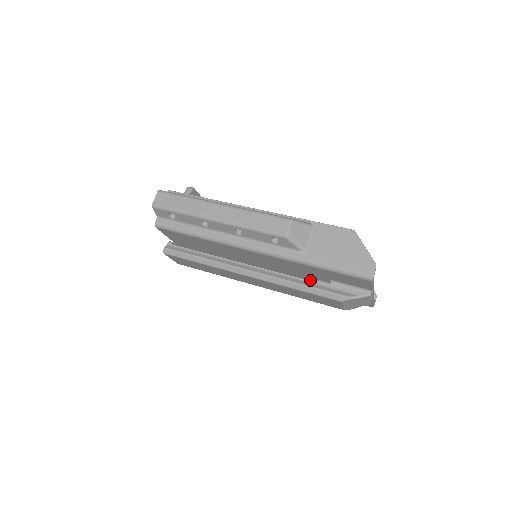
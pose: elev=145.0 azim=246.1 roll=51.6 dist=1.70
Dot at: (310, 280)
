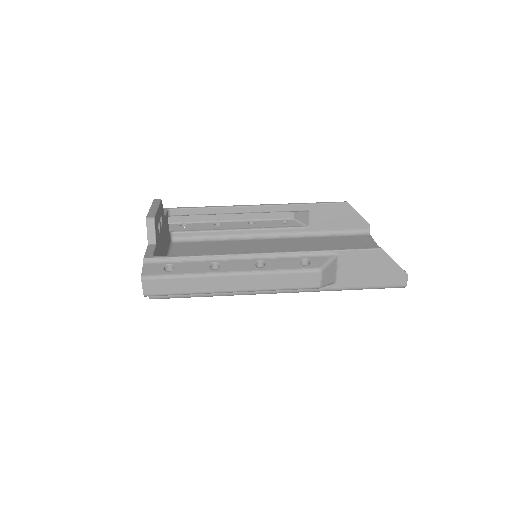
Dot at: occluded
